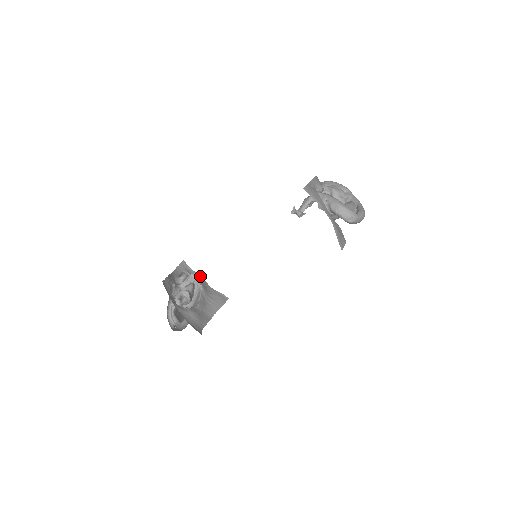
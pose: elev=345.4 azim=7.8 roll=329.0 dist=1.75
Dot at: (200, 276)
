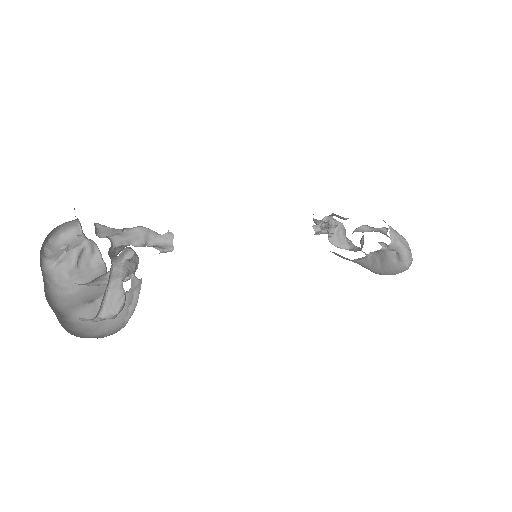
Dot at: (167, 240)
